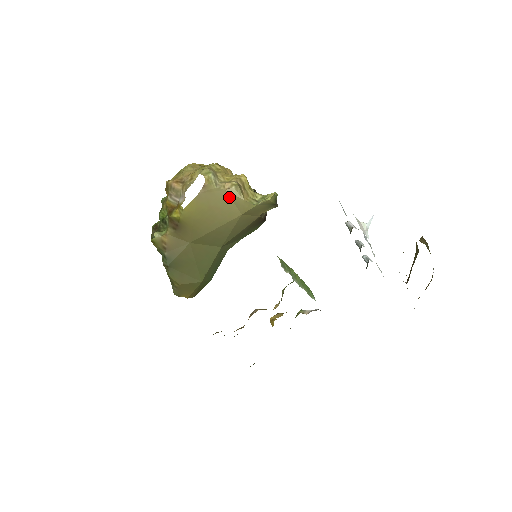
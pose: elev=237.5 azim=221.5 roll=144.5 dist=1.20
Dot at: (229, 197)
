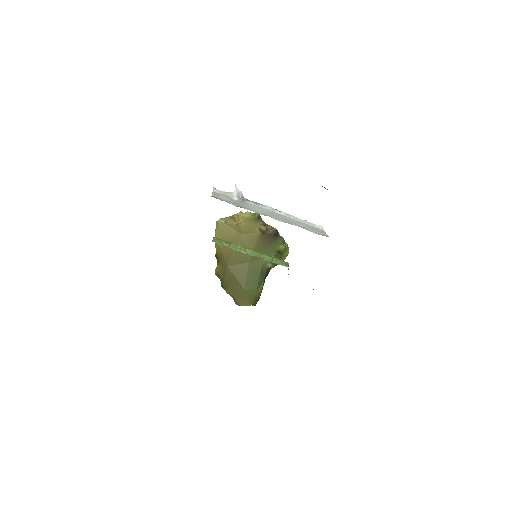
Dot at: (230, 227)
